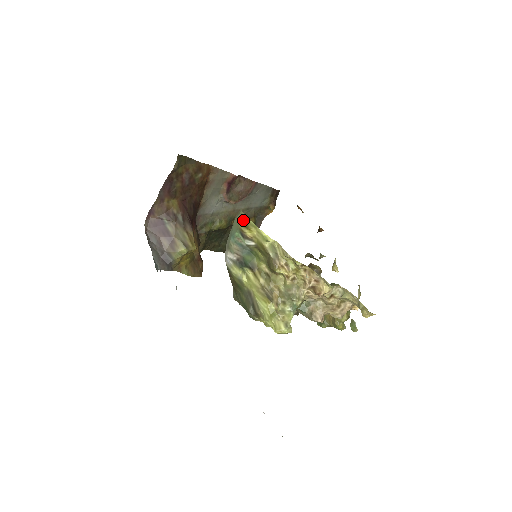
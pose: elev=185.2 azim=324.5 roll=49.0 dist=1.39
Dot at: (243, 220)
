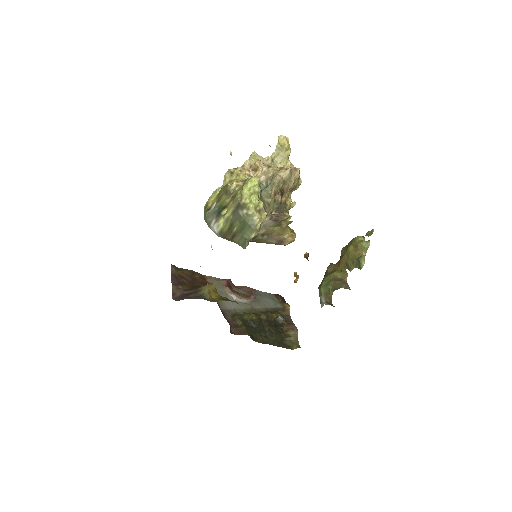
Dot at: (204, 209)
